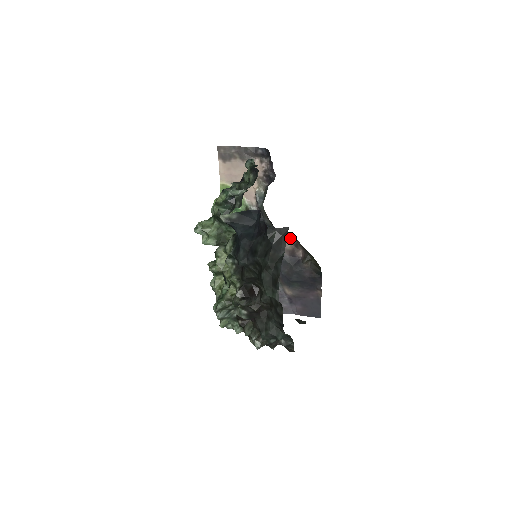
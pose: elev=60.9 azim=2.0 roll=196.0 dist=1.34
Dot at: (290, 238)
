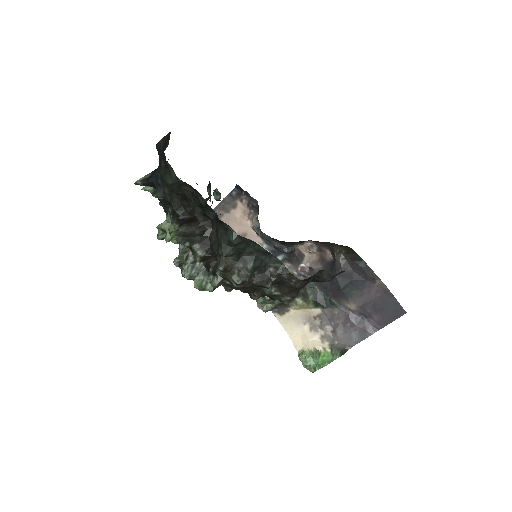
Dot at: (308, 246)
